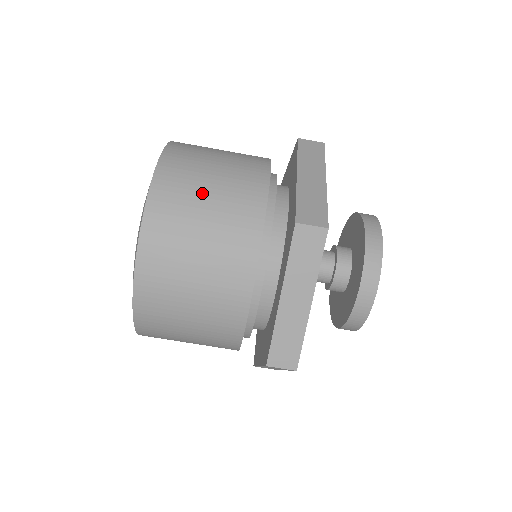
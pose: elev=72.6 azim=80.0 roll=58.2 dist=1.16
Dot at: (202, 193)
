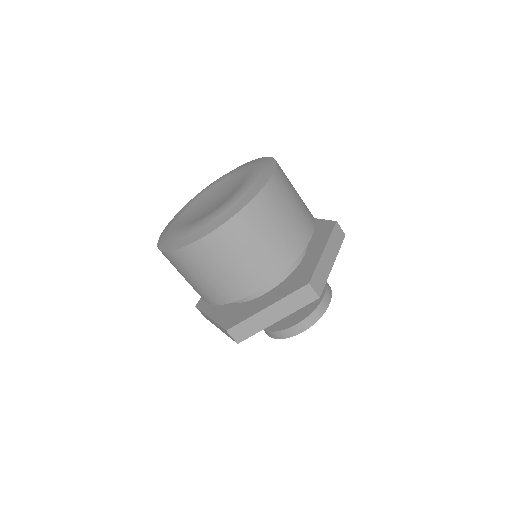
Dot at: (211, 270)
